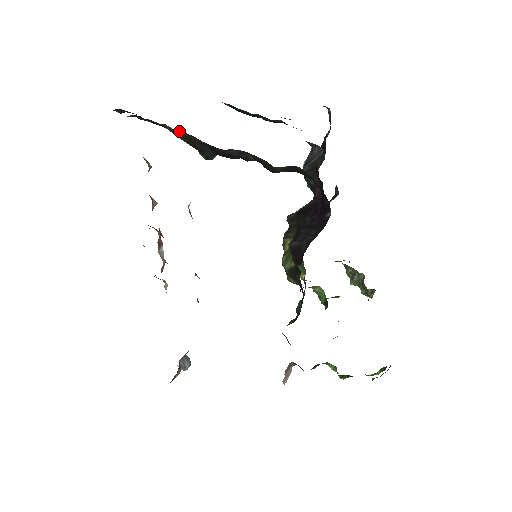
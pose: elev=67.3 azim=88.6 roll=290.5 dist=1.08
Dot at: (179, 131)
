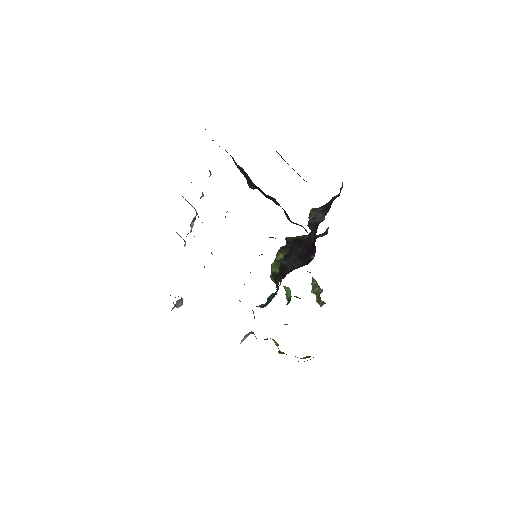
Dot at: occluded
